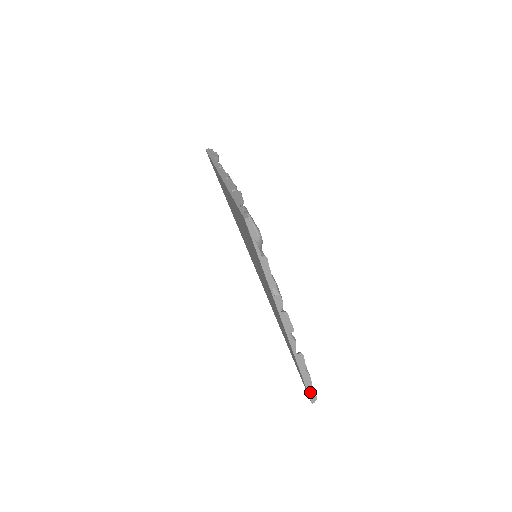
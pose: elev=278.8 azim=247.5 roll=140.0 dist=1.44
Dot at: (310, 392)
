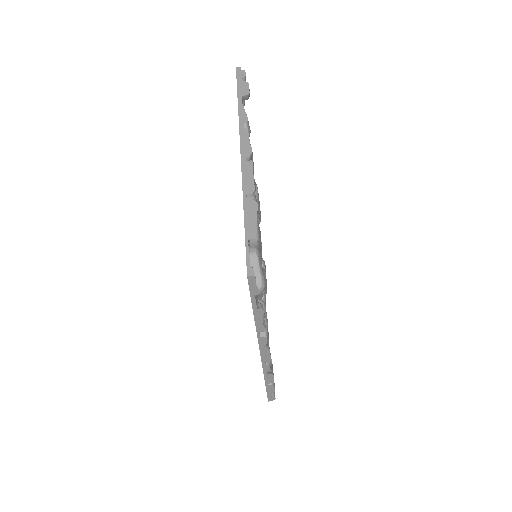
Dot at: (270, 395)
